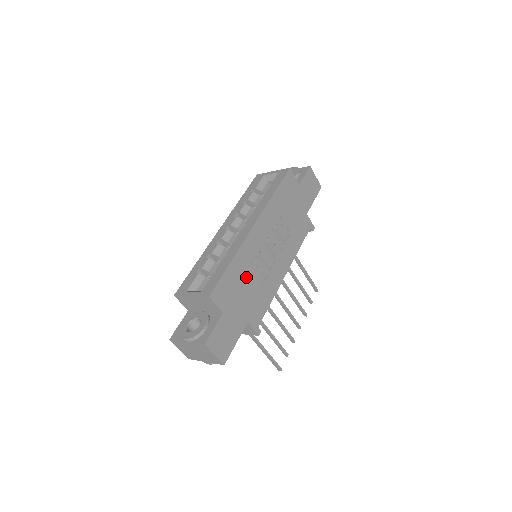
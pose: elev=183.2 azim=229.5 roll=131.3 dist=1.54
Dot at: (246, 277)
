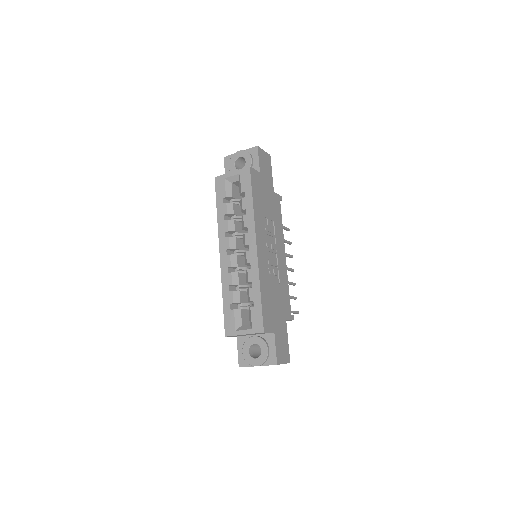
Dot at: (271, 291)
